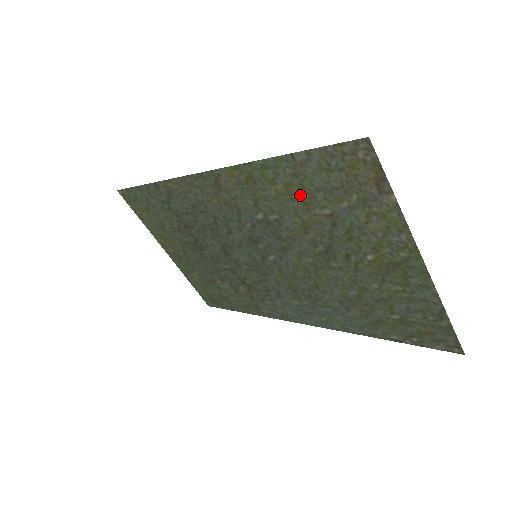
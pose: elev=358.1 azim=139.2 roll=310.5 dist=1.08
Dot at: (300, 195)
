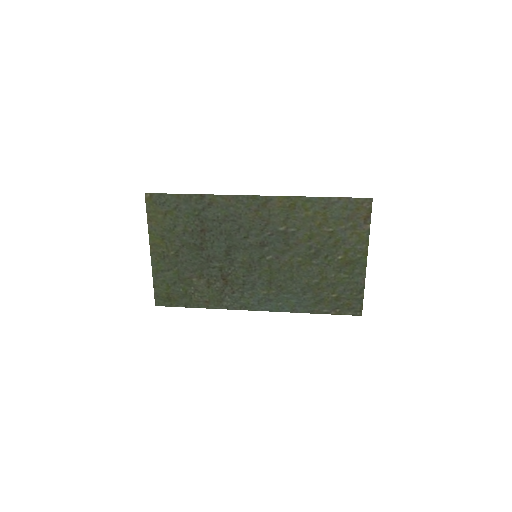
Dot at: (320, 219)
